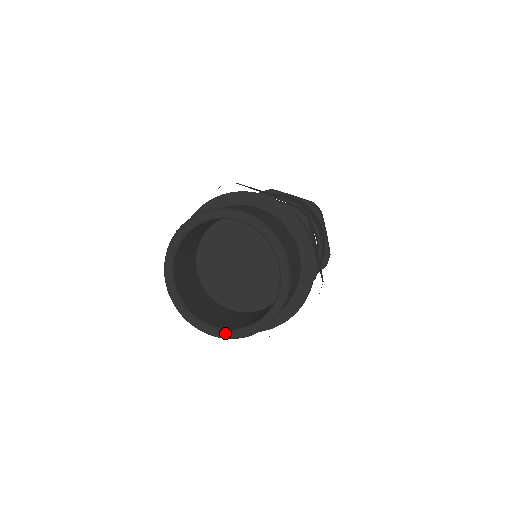
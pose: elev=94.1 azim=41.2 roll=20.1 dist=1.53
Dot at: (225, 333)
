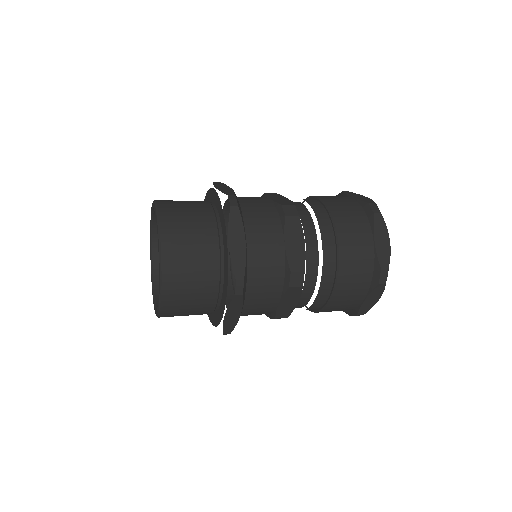
Dot at: occluded
